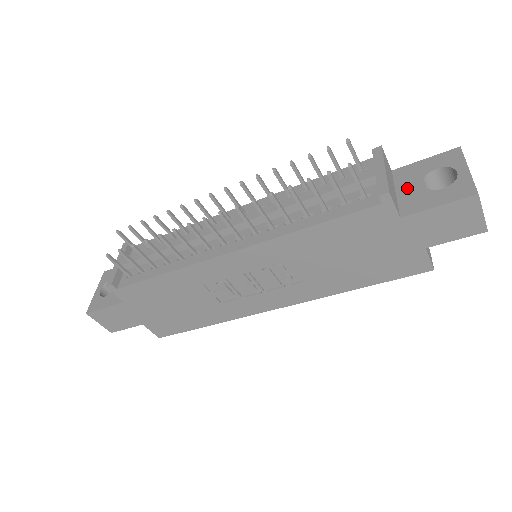
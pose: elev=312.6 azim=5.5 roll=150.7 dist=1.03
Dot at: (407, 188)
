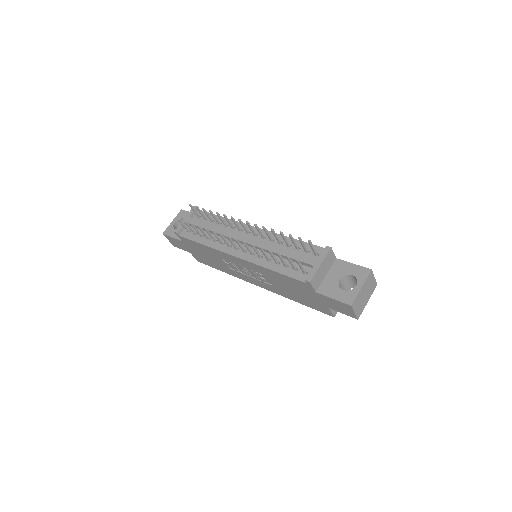
Dot at: (332, 276)
